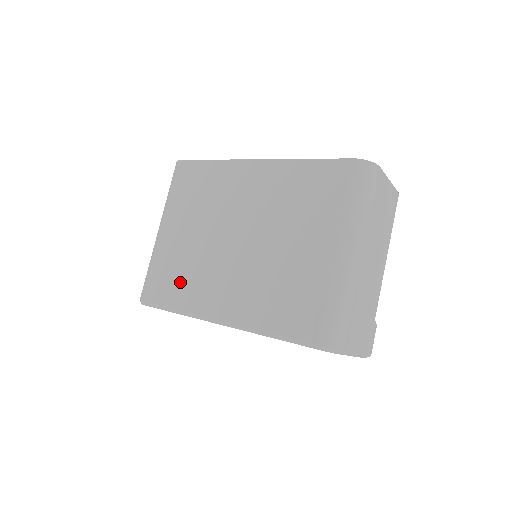
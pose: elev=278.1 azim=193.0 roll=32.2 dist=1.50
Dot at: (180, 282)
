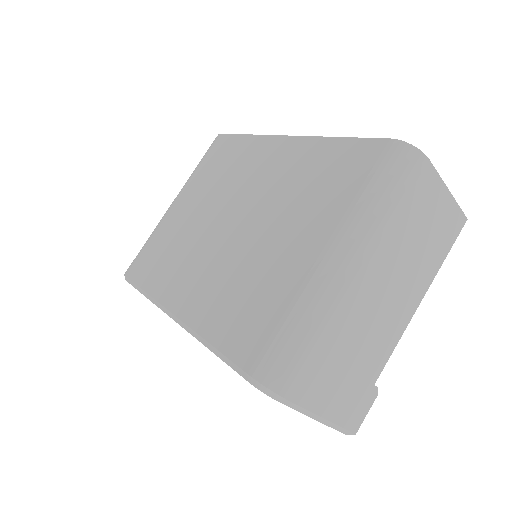
Dot at: (161, 261)
